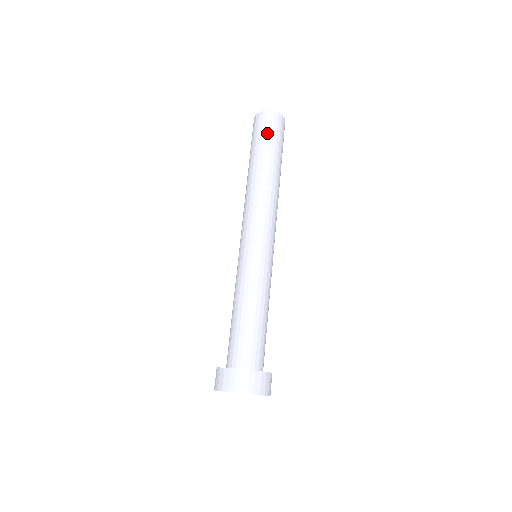
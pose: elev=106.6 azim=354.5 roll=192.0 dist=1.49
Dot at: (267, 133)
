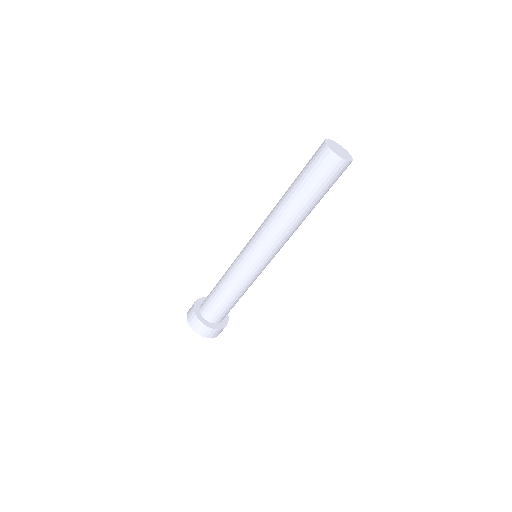
Dot at: (324, 179)
